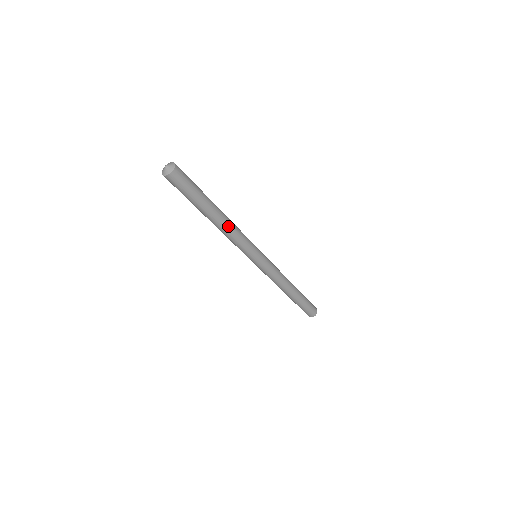
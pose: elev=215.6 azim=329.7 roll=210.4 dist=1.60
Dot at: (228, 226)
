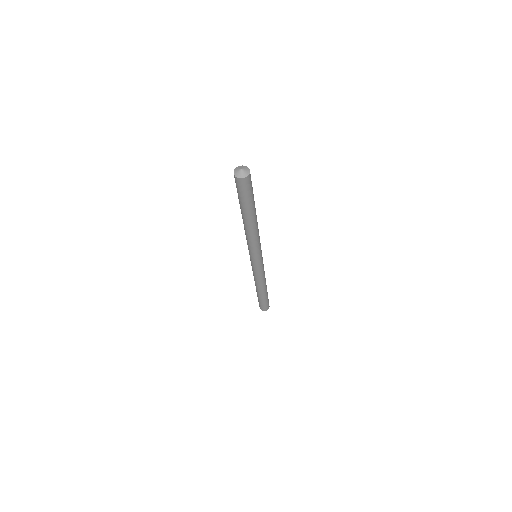
Dot at: (252, 231)
